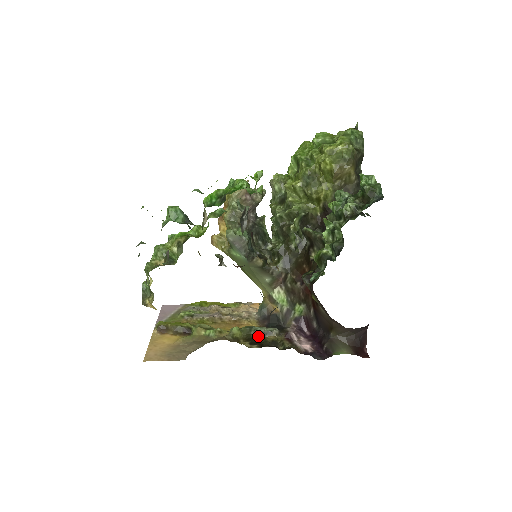
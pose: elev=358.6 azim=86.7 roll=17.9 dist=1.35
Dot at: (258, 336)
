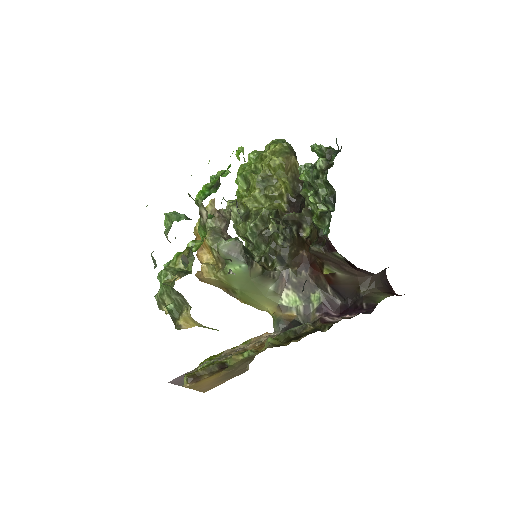
Dot at: (296, 335)
